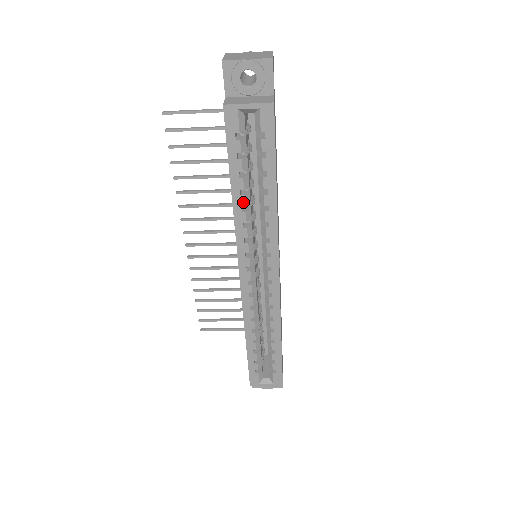
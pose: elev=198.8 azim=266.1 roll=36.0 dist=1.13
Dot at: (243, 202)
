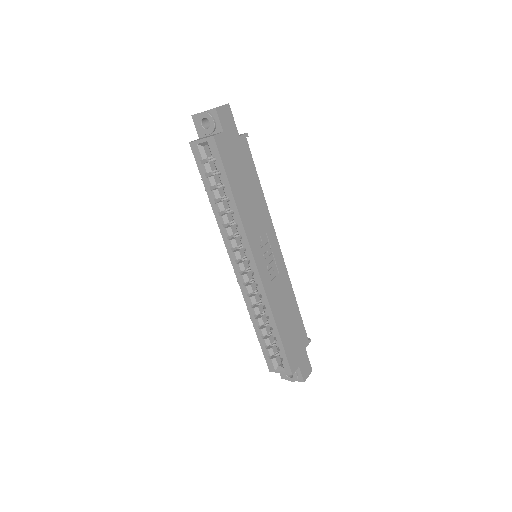
Dot at: (218, 208)
